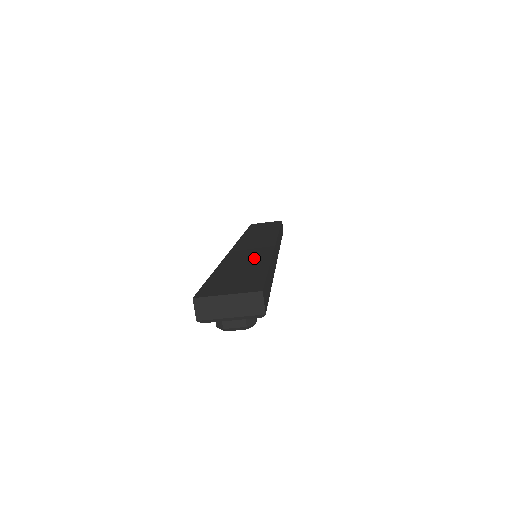
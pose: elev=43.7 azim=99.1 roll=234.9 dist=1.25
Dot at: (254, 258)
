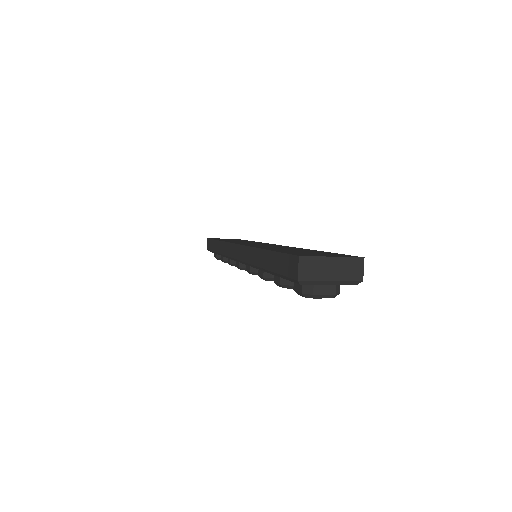
Dot at: occluded
